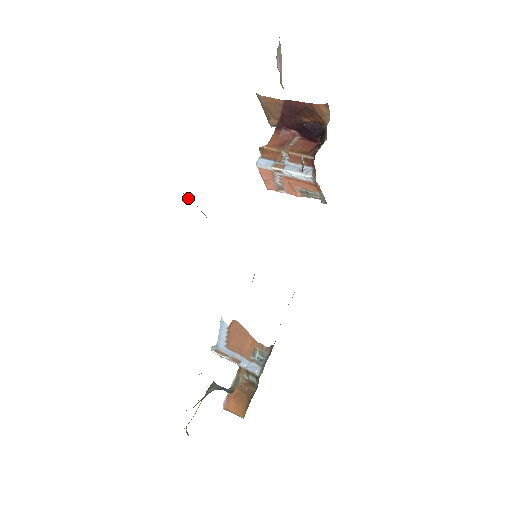
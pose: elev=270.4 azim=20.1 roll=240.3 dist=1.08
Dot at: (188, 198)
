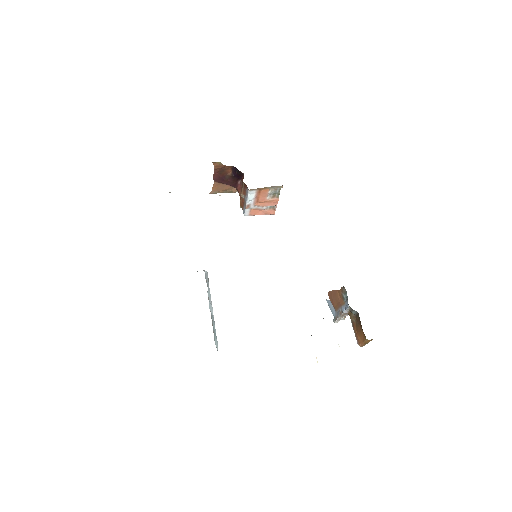
Dot at: occluded
